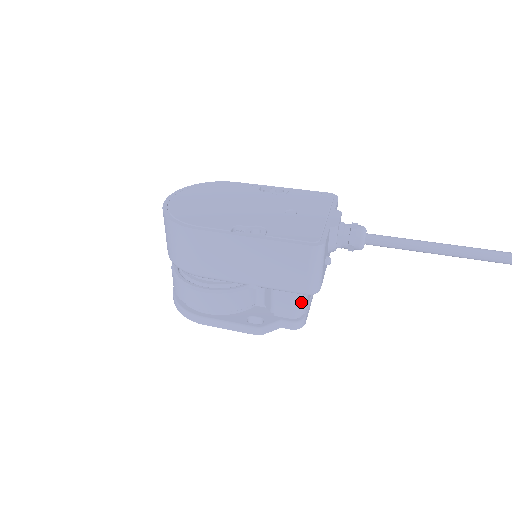
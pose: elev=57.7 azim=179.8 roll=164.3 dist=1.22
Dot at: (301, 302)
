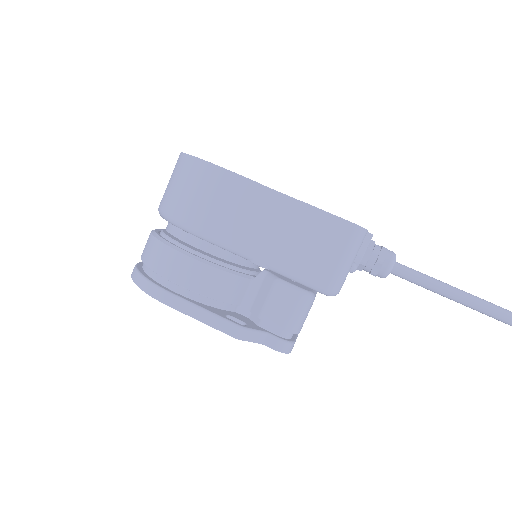
Dot at: (302, 313)
